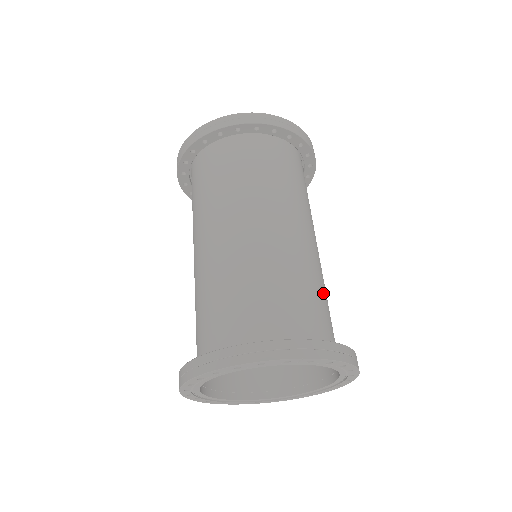
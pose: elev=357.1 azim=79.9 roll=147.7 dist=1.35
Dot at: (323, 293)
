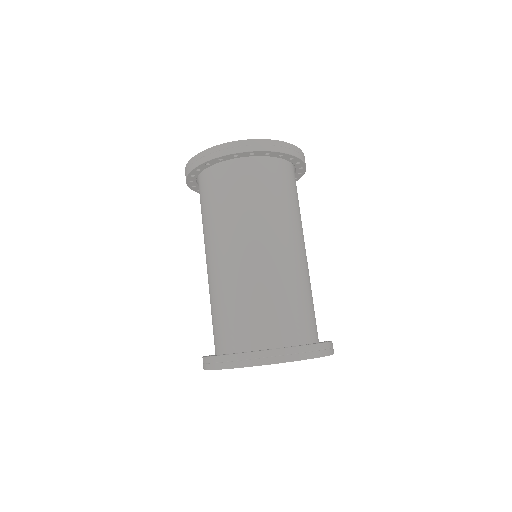
Dot at: (277, 297)
